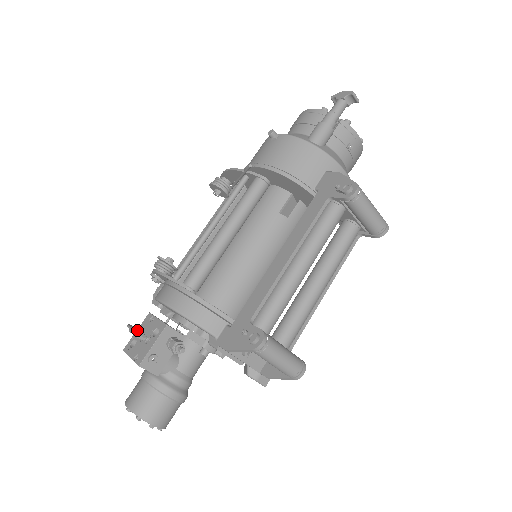
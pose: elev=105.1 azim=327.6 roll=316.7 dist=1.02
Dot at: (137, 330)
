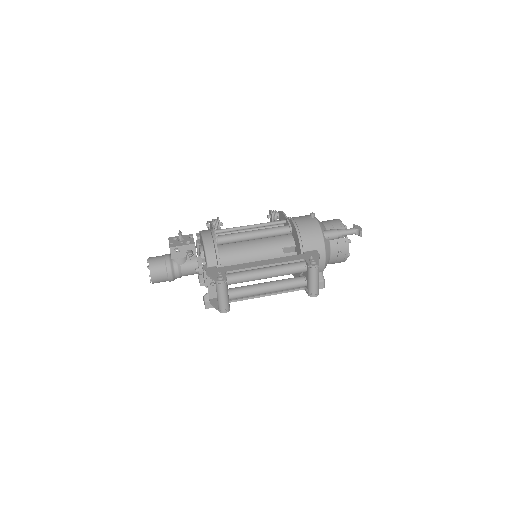
Dot at: occluded
